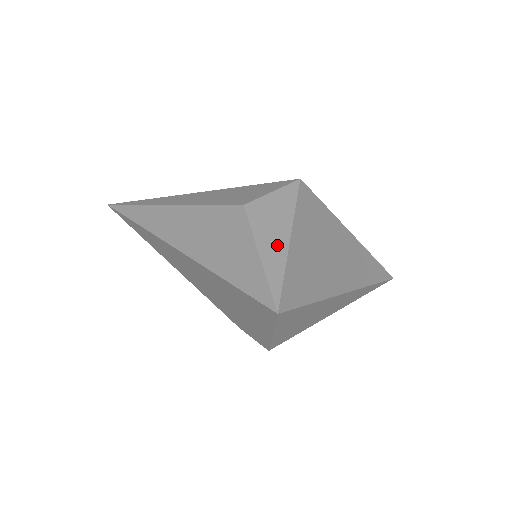
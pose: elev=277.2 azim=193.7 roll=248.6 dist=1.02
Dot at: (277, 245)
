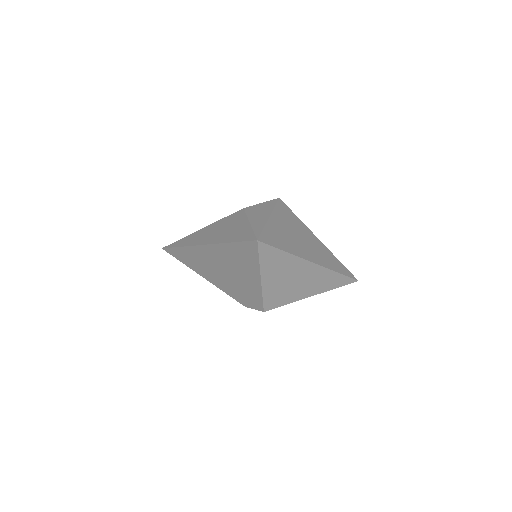
Dot at: (261, 219)
